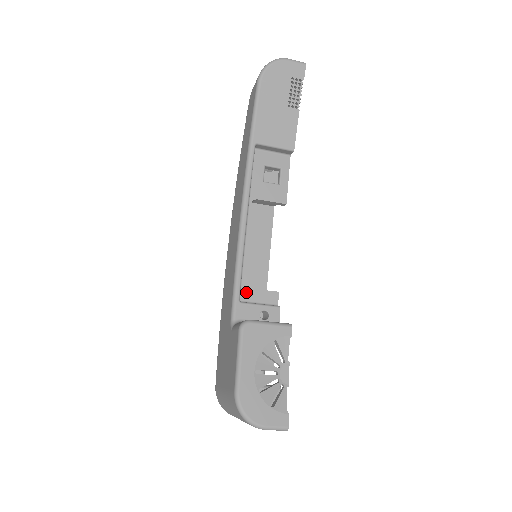
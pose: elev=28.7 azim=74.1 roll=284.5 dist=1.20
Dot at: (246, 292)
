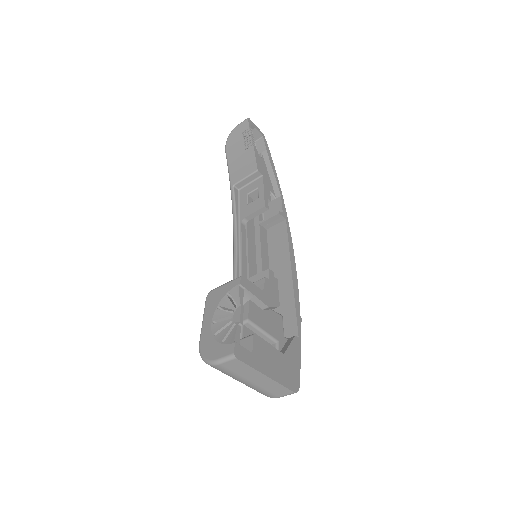
Dot at: occluded
